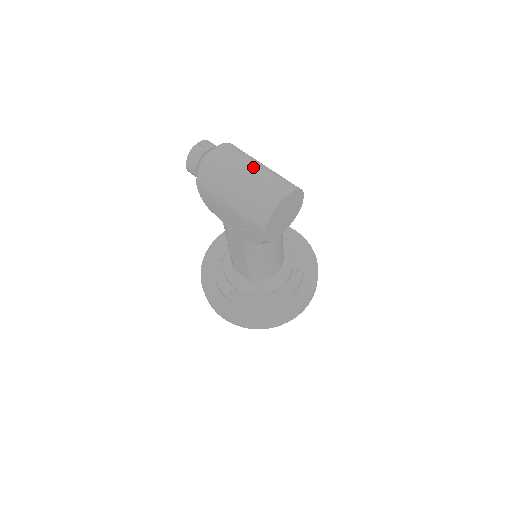
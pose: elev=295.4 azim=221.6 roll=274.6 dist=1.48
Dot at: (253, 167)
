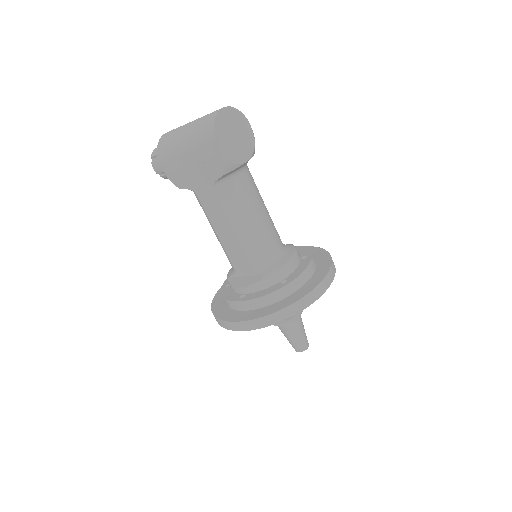
Dot at: occluded
